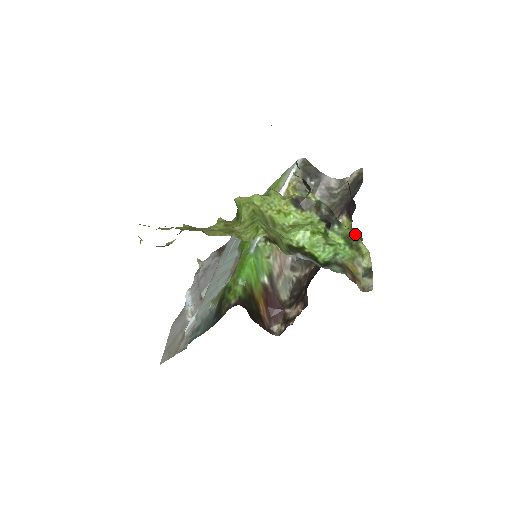
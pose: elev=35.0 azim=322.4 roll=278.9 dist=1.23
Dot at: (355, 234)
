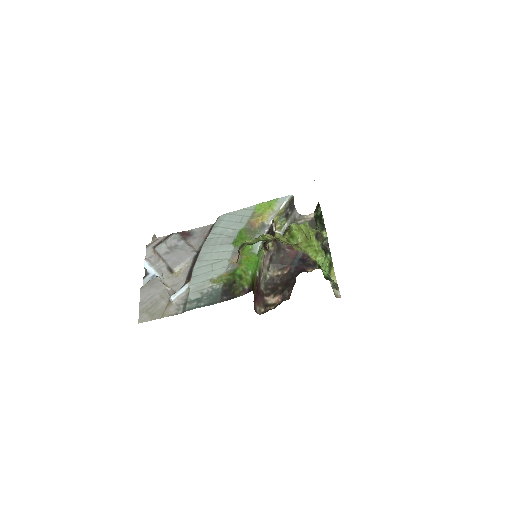
Dot at: occluded
